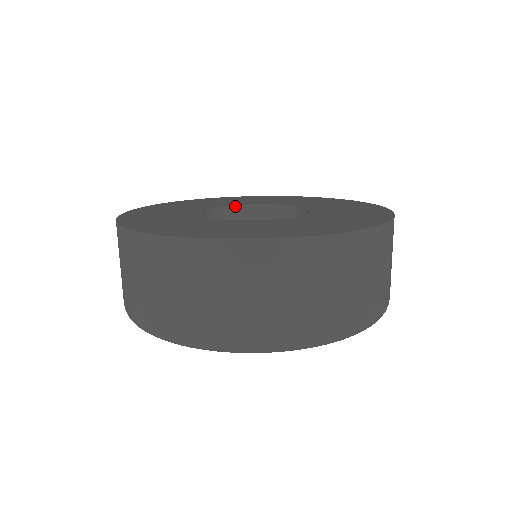
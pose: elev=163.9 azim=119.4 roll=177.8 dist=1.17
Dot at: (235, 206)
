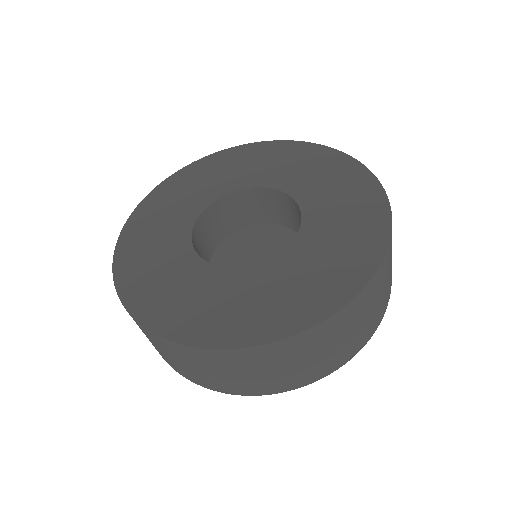
Dot at: (194, 225)
